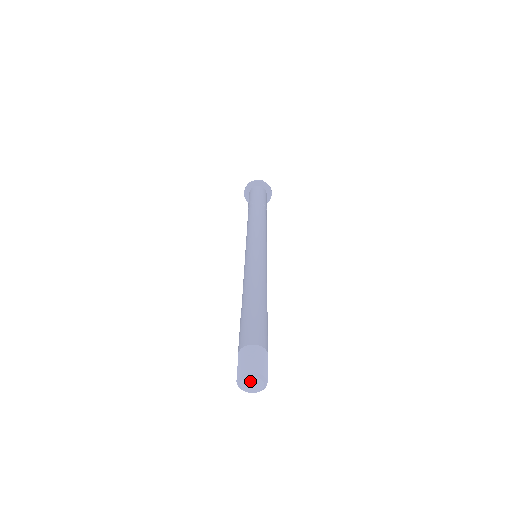
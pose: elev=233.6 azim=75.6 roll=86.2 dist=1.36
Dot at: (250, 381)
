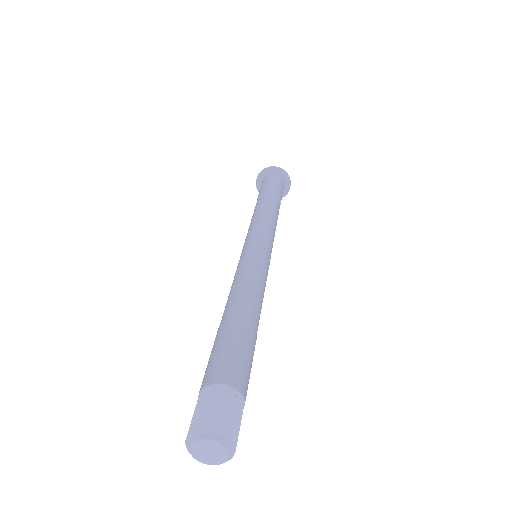
Dot at: (209, 446)
